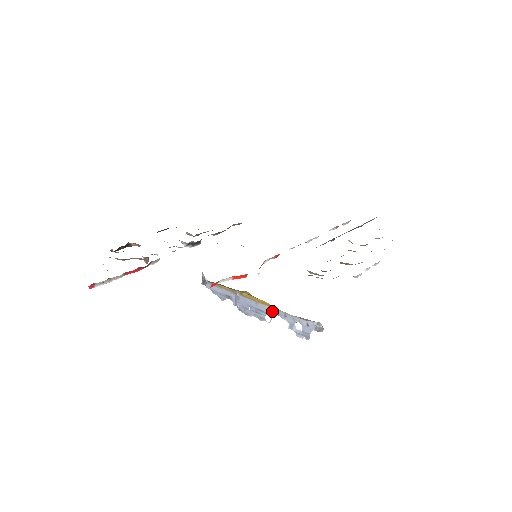
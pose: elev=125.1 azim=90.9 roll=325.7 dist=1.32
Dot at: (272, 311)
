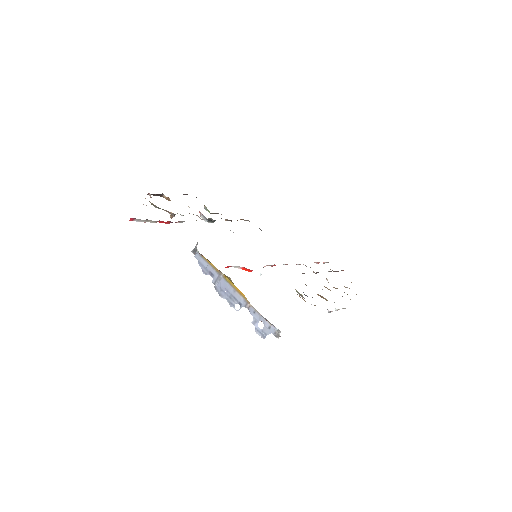
Dot at: (245, 303)
